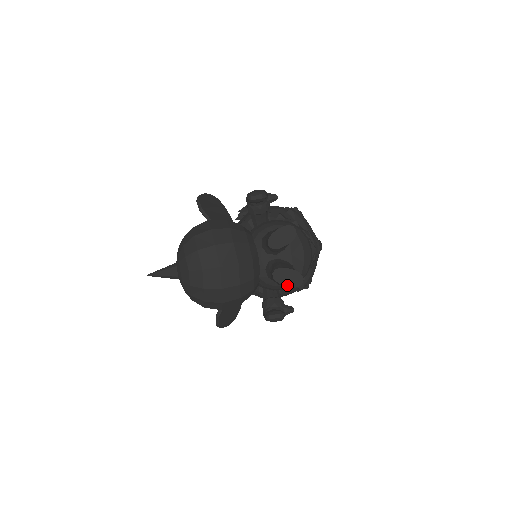
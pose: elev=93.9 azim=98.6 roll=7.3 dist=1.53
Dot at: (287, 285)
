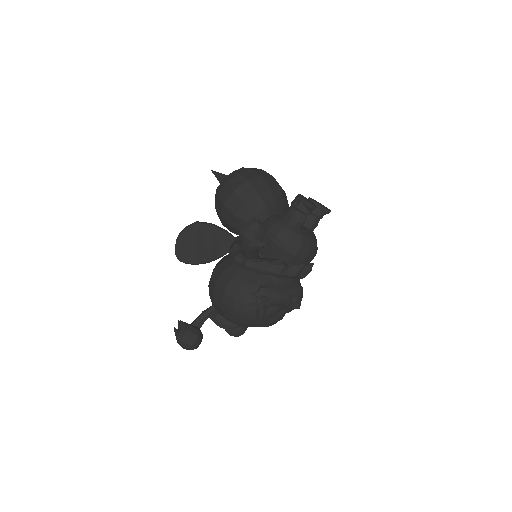
Dot at: (304, 199)
